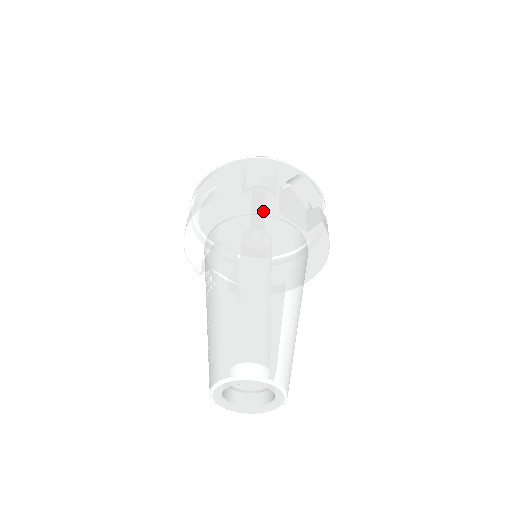
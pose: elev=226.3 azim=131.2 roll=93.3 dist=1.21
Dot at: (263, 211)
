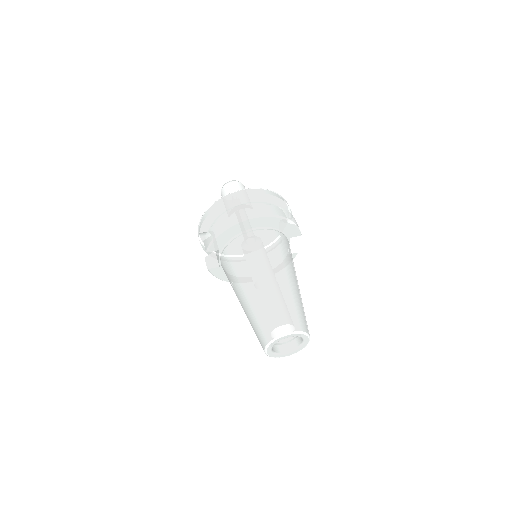
Dot at: (285, 233)
